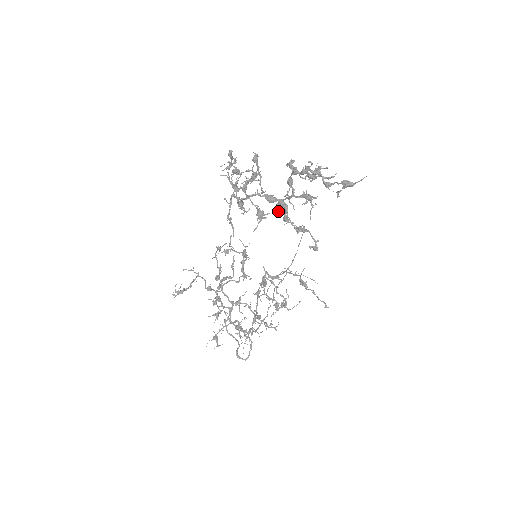
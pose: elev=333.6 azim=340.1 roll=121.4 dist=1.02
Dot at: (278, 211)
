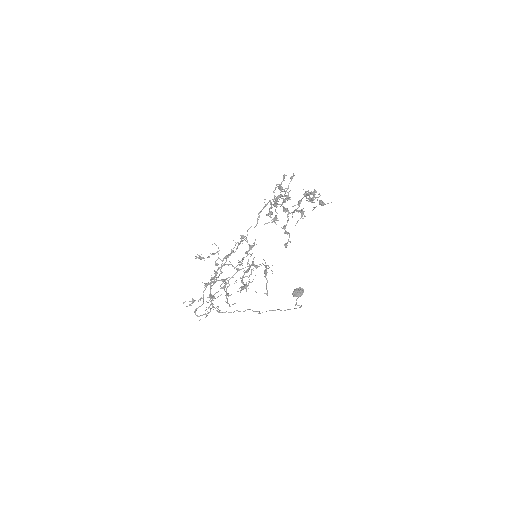
Dot at: (295, 291)
